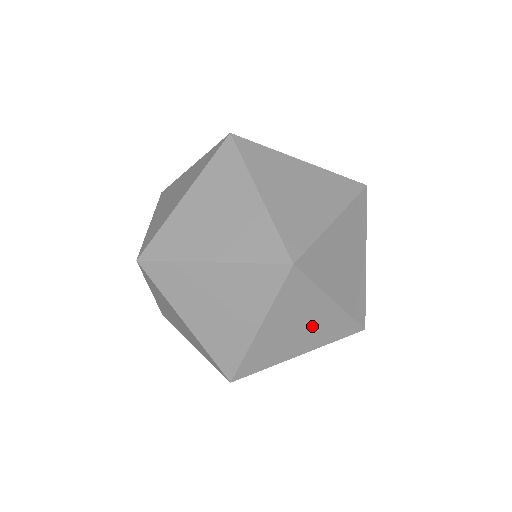
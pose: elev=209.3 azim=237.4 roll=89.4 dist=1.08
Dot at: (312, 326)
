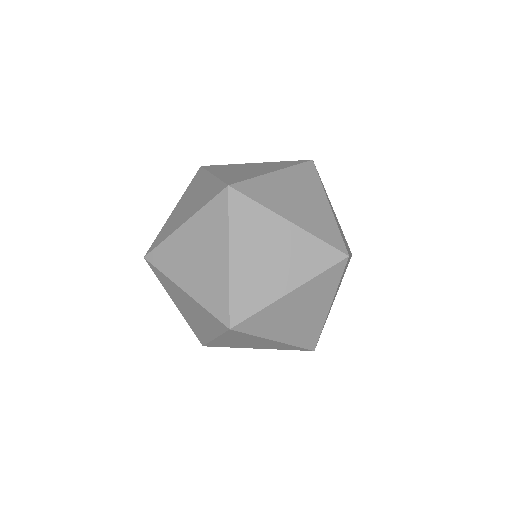
Dot at: (305, 319)
